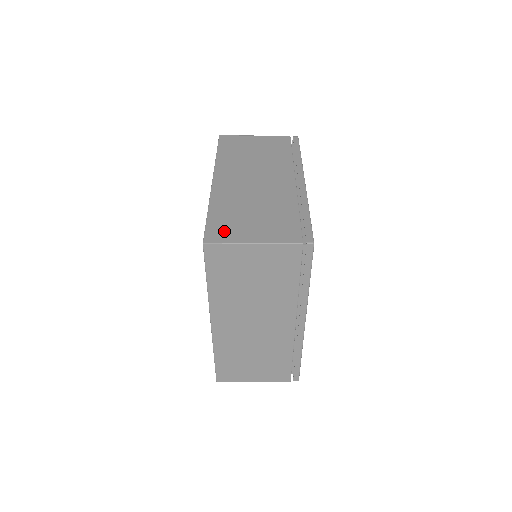
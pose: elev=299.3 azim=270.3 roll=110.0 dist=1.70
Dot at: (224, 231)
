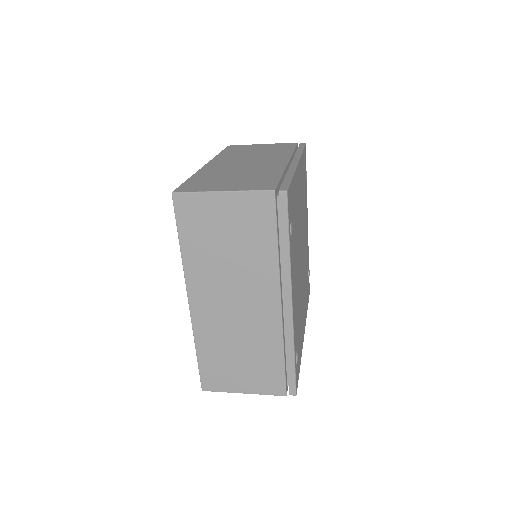
Dot at: occluded
